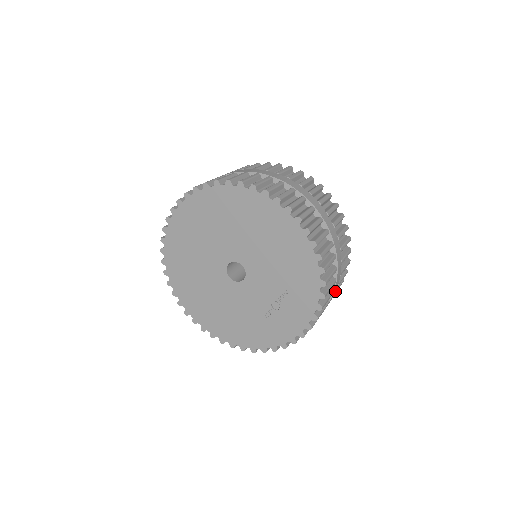
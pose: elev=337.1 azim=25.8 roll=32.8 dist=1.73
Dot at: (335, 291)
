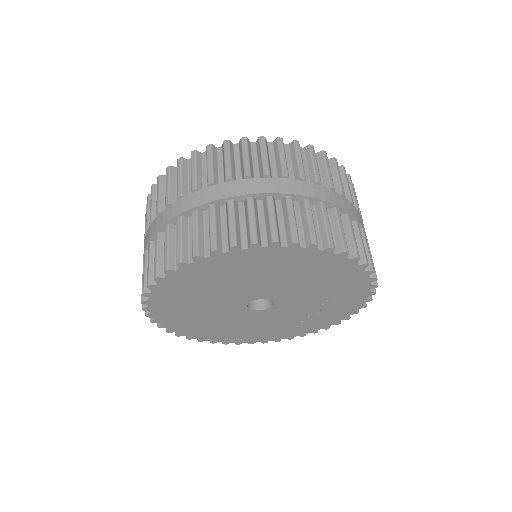
Dot at: occluded
